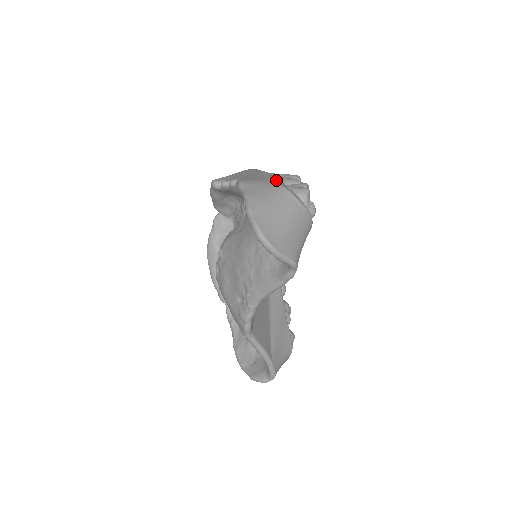
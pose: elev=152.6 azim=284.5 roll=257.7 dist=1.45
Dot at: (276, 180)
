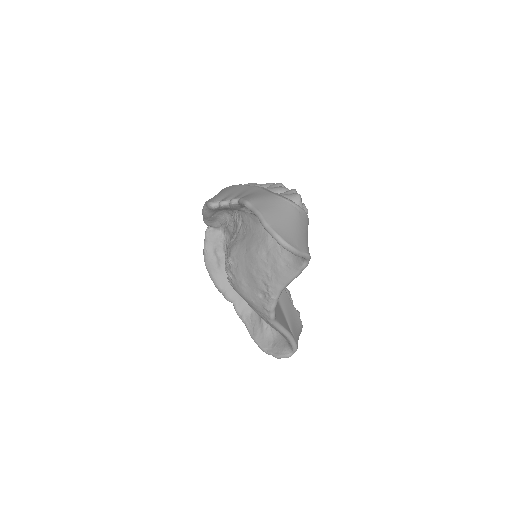
Dot at: occluded
